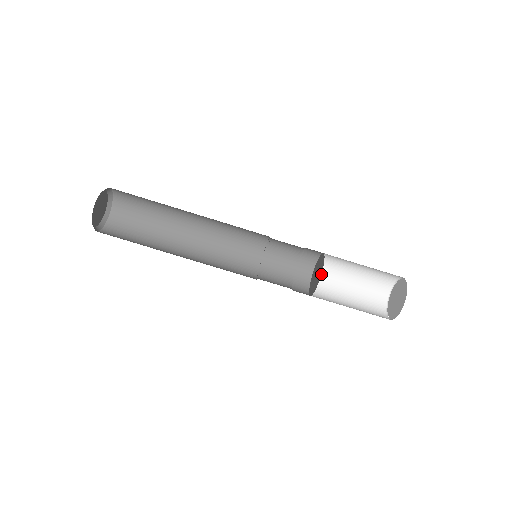
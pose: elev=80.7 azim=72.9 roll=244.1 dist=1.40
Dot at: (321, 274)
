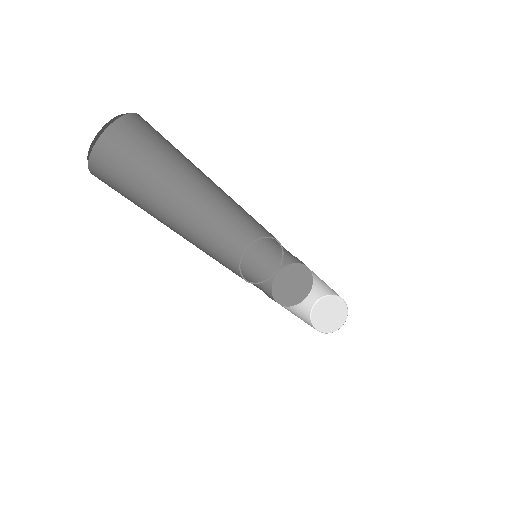
Dot at: occluded
